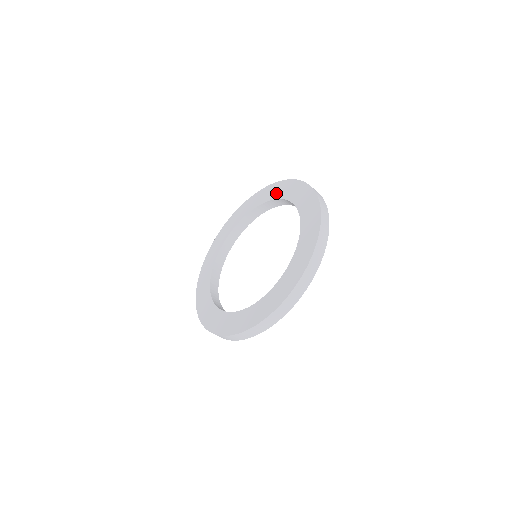
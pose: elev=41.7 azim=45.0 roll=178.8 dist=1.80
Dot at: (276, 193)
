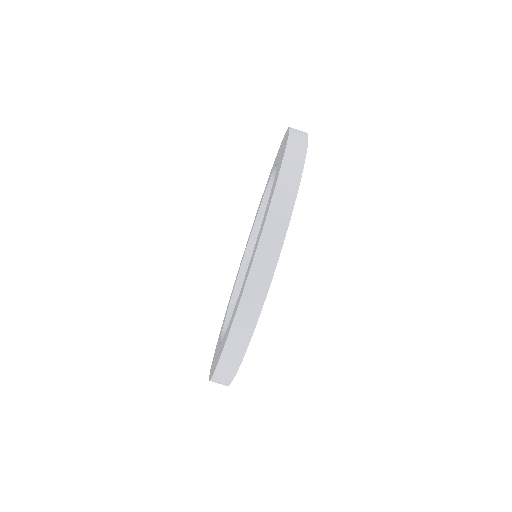
Dot at: (268, 180)
